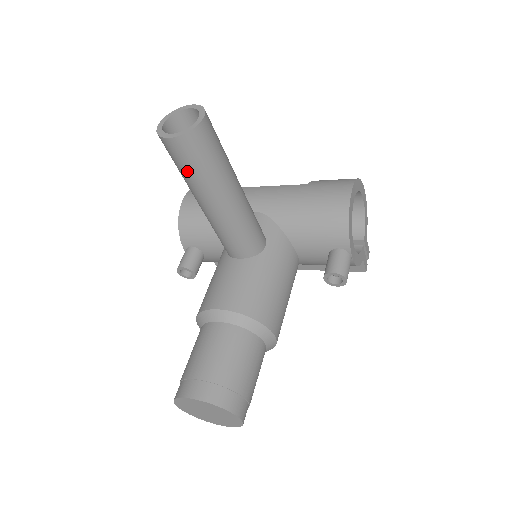
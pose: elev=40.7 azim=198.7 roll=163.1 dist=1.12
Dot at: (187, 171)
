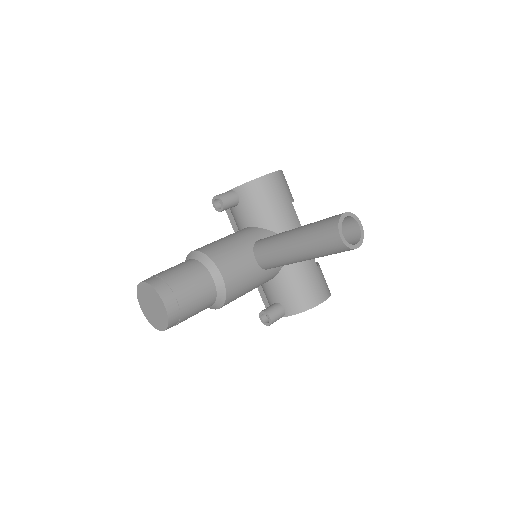
Dot at: (317, 241)
